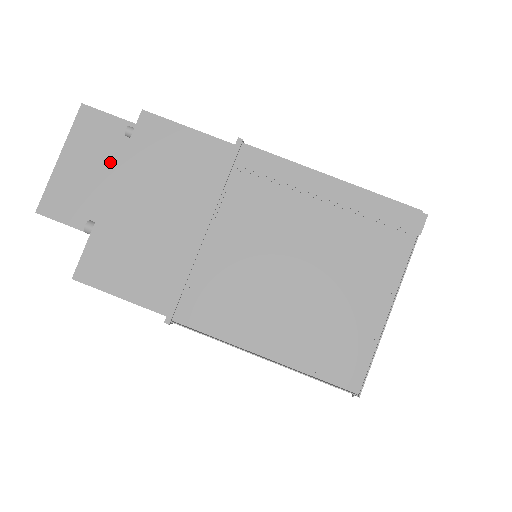
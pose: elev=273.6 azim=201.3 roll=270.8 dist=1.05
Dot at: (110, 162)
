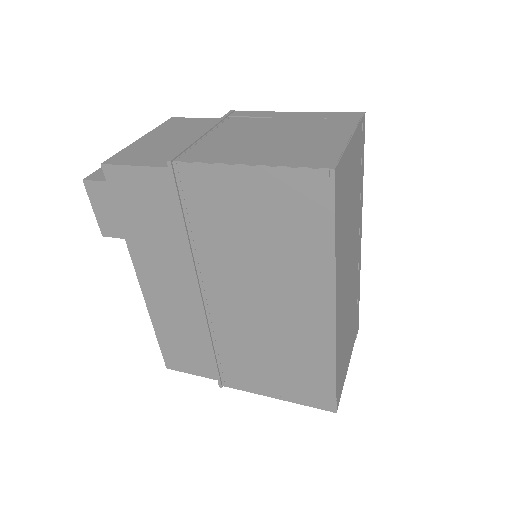
Dot at: occluded
